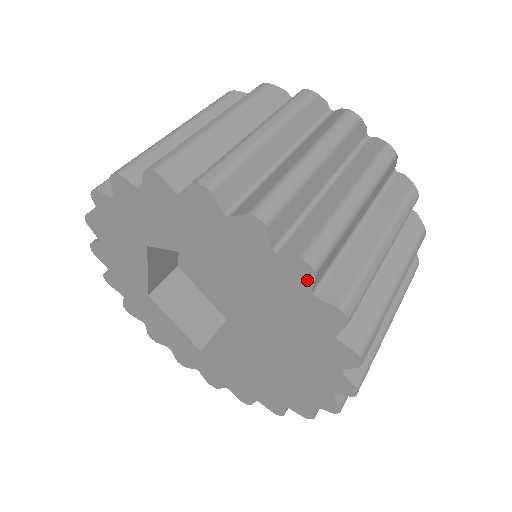
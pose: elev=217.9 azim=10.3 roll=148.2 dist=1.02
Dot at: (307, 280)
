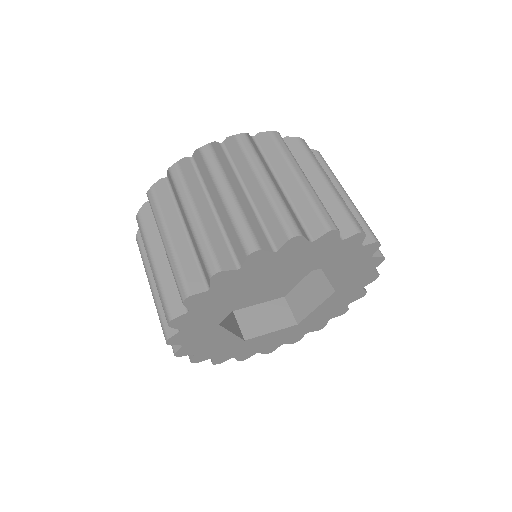
Dot at: (302, 242)
